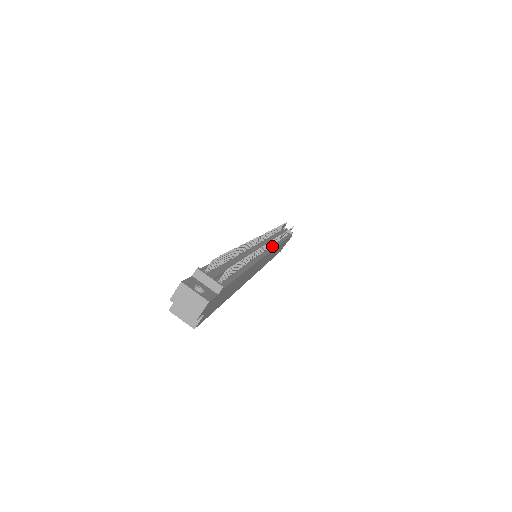
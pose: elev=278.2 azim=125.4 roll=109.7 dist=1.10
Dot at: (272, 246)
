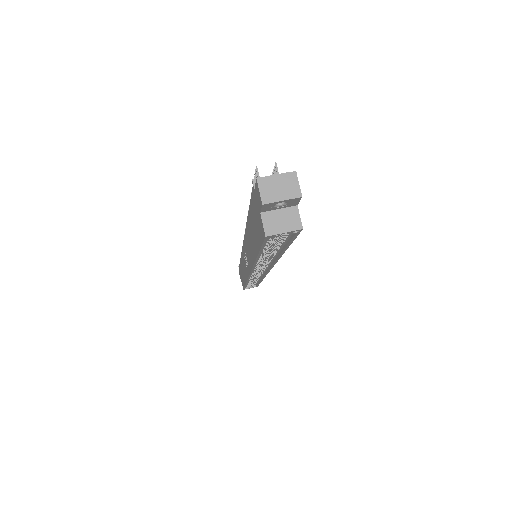
Dot at: occluded
